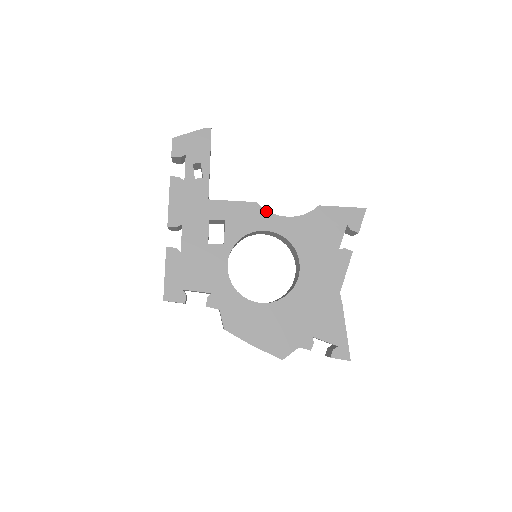
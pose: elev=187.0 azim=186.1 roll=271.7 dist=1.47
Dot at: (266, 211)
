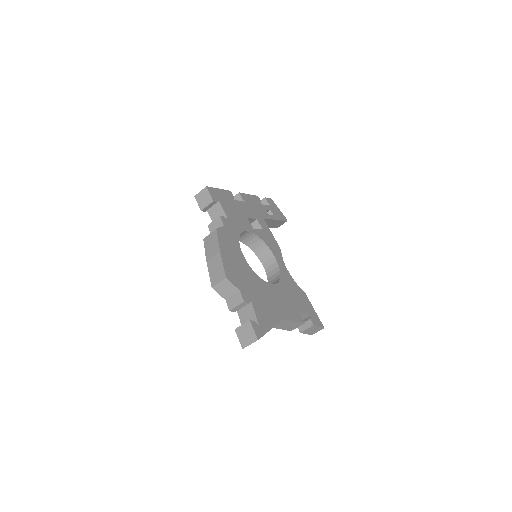
Dot at: occluded
